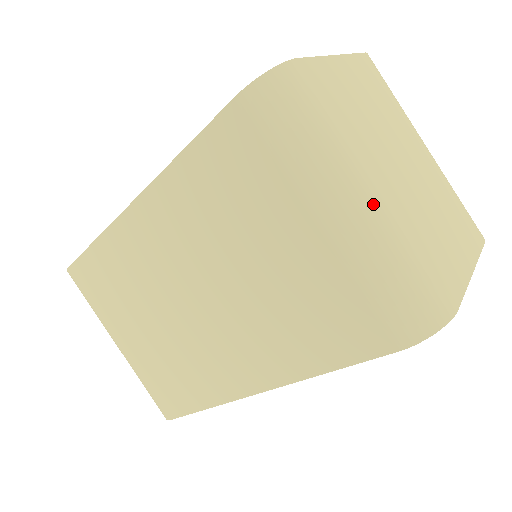
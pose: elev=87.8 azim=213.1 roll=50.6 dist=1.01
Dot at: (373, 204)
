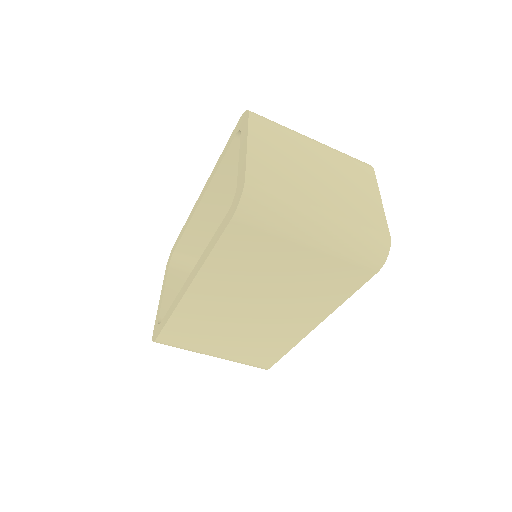
Dot at: (327, 221)
